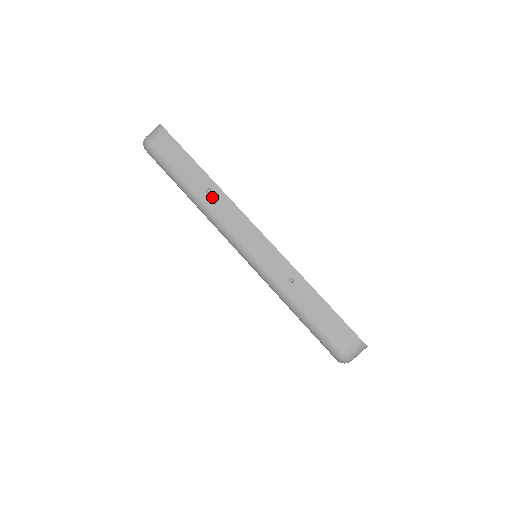
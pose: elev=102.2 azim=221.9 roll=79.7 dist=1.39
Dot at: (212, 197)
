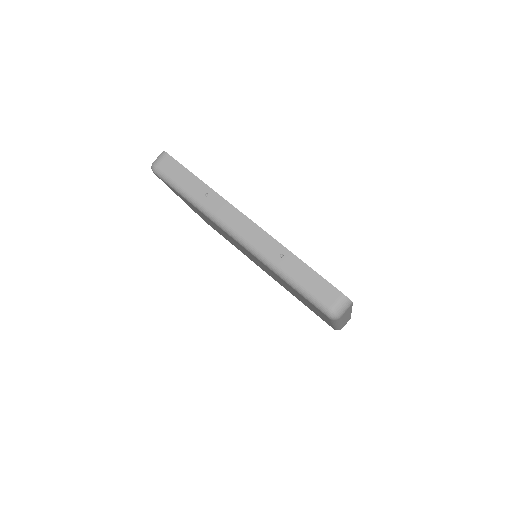
Dot at: (210, 200)
